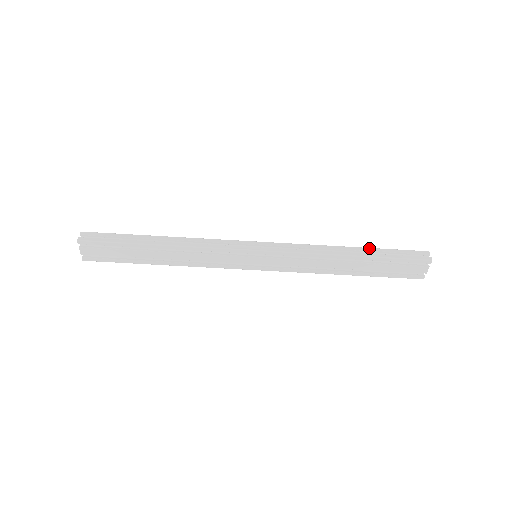
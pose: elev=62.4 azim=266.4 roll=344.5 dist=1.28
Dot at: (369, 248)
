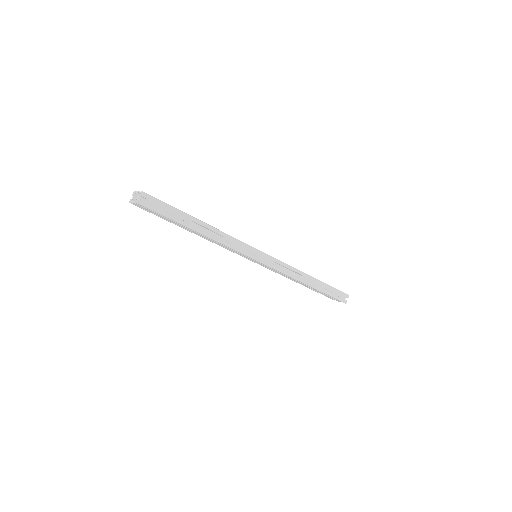
Dot at: (322, 282)
